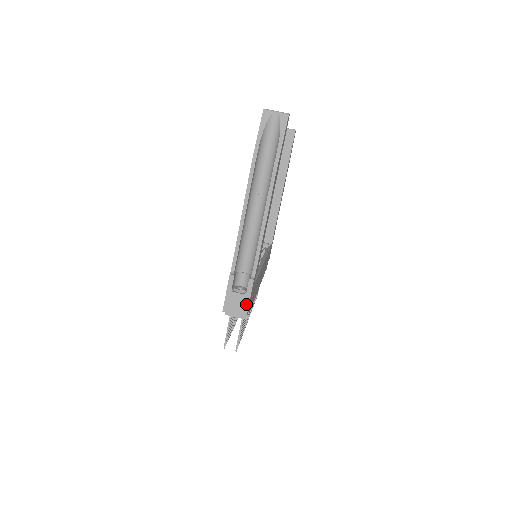
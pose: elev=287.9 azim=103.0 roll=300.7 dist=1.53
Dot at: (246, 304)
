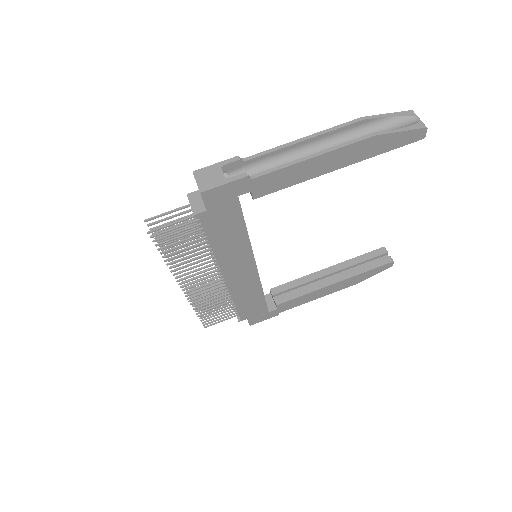
Dot at: (215, 184)
